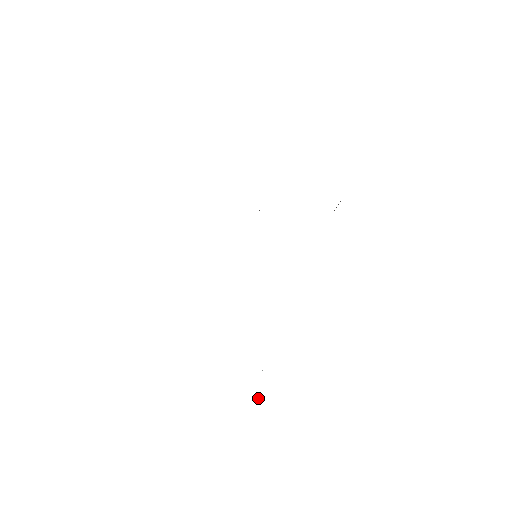
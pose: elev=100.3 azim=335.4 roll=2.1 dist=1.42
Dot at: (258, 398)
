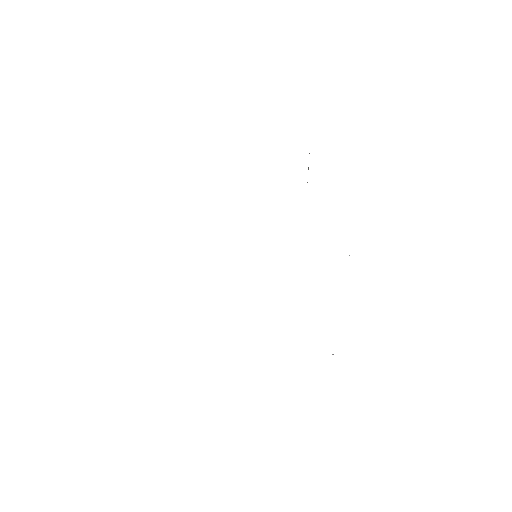
Dot at: occluded
